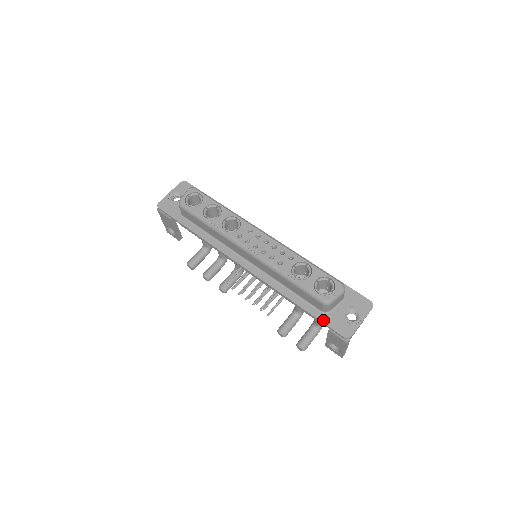
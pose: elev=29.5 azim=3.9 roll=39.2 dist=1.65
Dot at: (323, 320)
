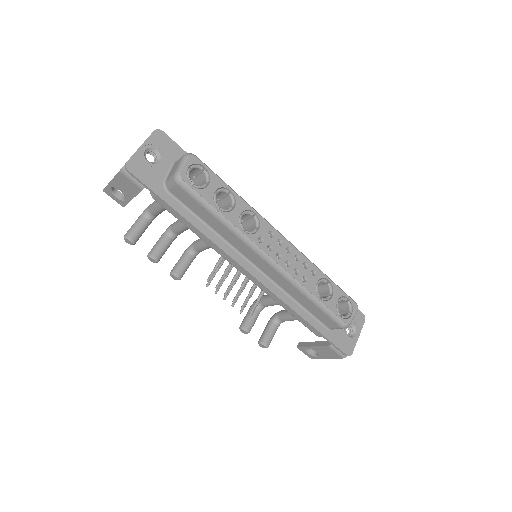
Dot at: (330, 338)
